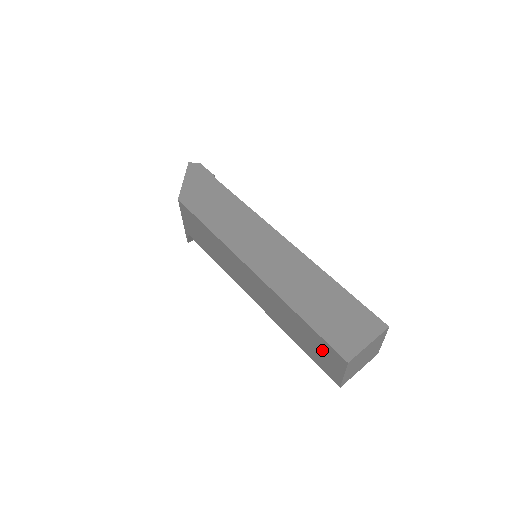
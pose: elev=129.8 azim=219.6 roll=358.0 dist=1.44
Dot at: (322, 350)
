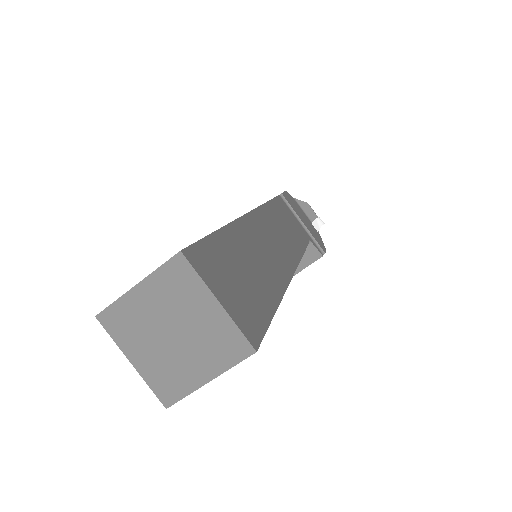
Dot at: occluded
